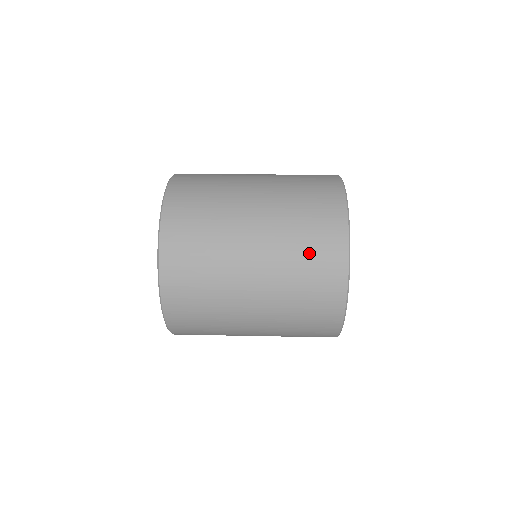
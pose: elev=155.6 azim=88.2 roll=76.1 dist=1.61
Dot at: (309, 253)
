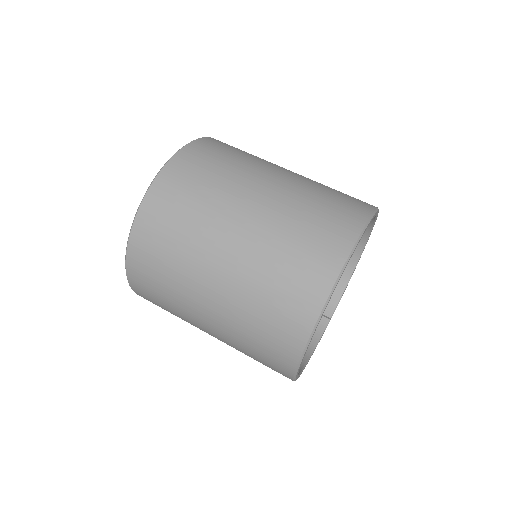
Dot at: (257, 354)
